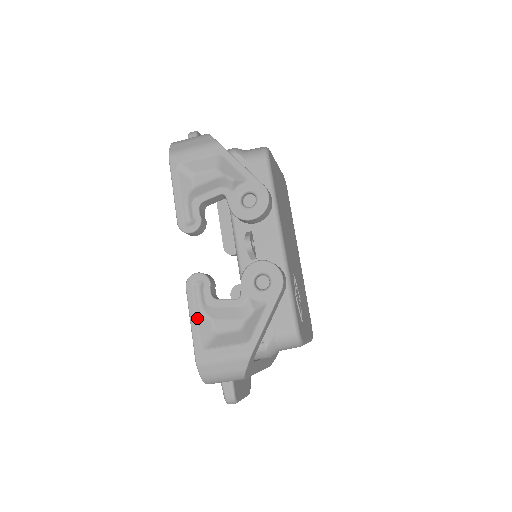
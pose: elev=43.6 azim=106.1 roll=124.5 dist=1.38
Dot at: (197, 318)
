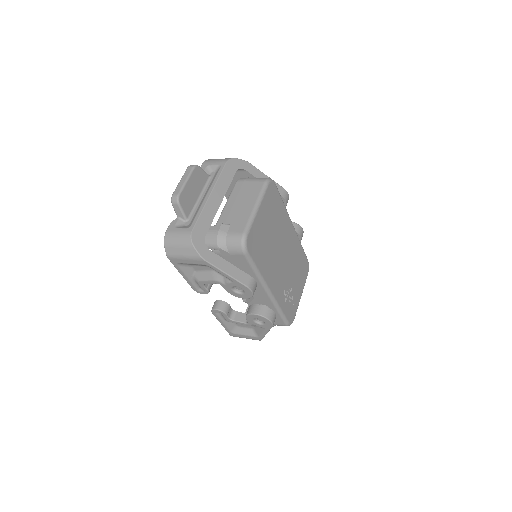
Dot at: (224, 324)
